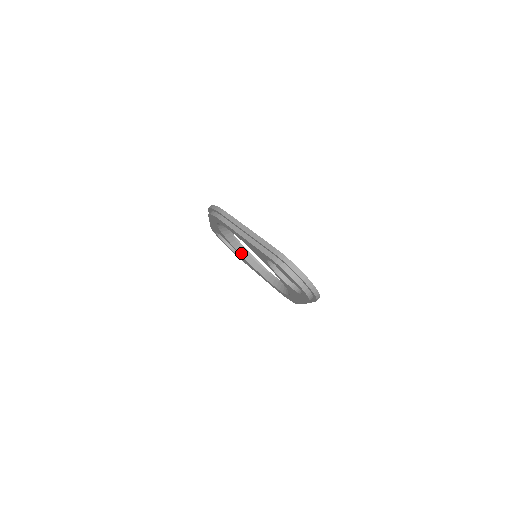
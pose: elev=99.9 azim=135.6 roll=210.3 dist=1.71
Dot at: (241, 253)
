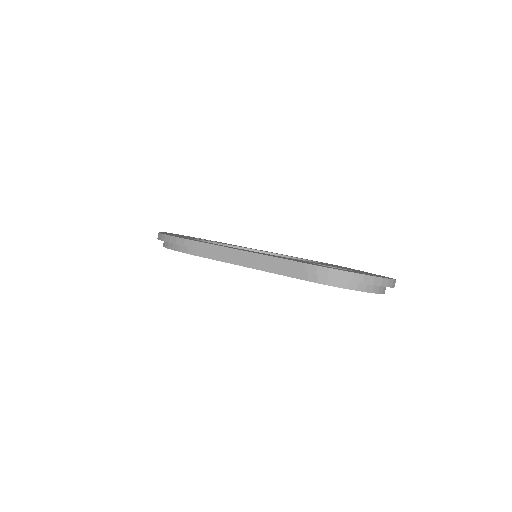
Dot at: occluded
